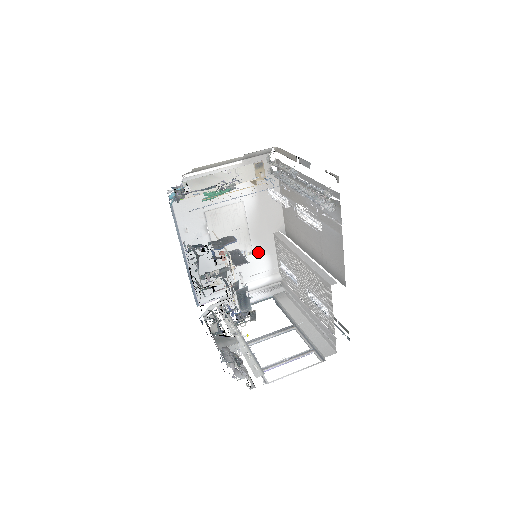
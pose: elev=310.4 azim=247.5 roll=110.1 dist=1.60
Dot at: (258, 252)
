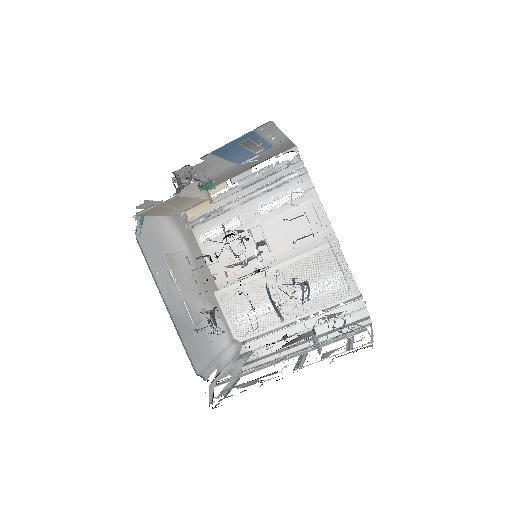
Dot at: occluded
